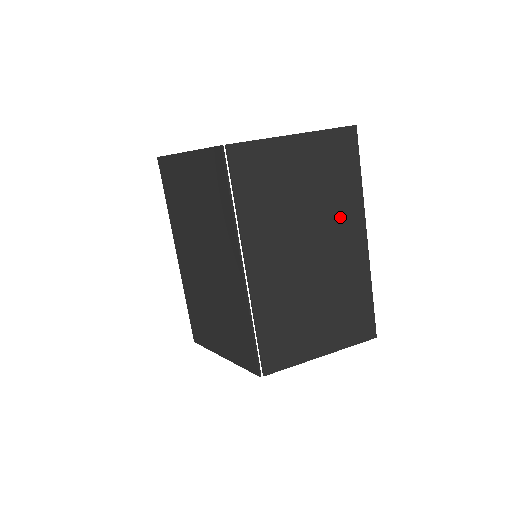
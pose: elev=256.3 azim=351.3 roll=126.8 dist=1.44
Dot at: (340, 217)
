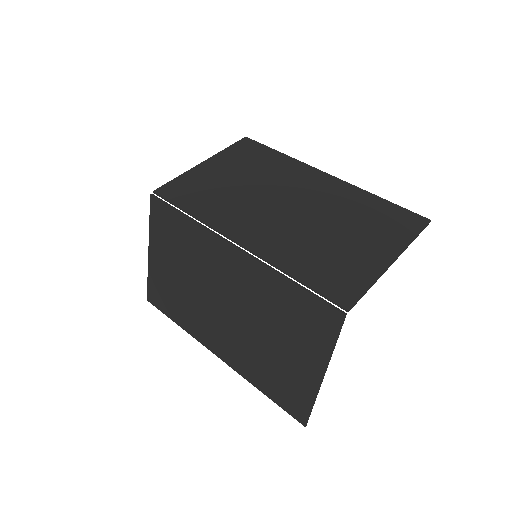
Dot at: (289, 176)
